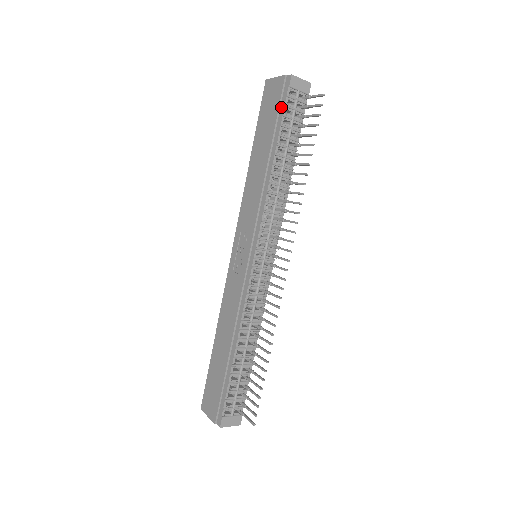
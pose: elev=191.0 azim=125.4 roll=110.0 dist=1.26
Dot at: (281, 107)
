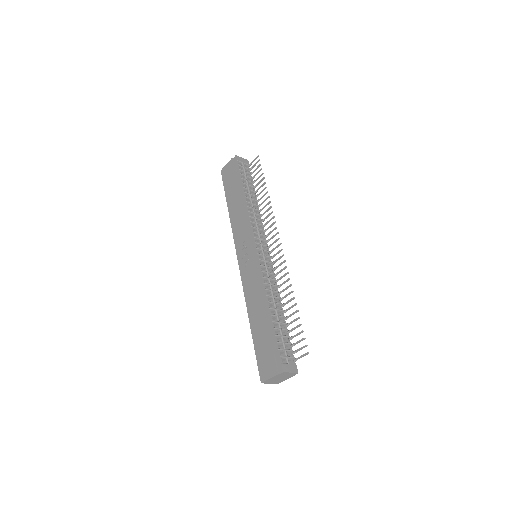
Dot at: (237, 171)
